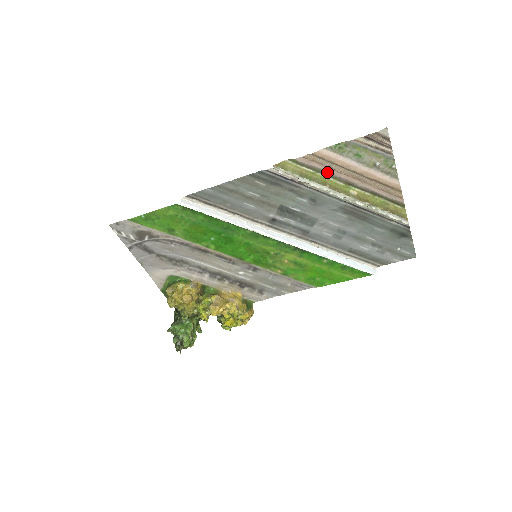
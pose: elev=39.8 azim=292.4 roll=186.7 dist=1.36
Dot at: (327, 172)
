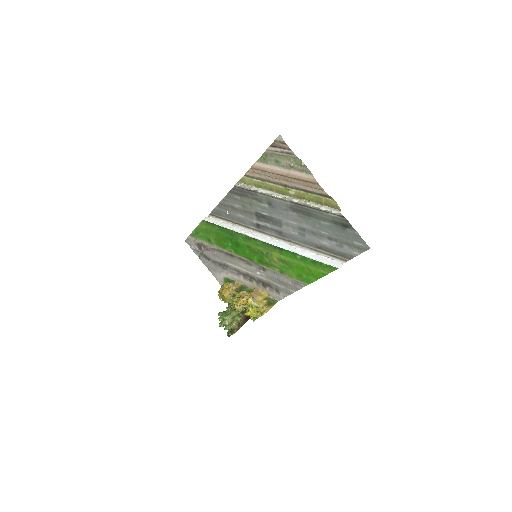
Dot at: (267, 179)
